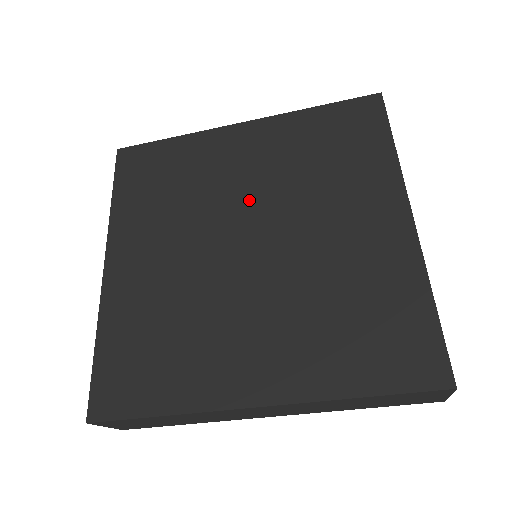
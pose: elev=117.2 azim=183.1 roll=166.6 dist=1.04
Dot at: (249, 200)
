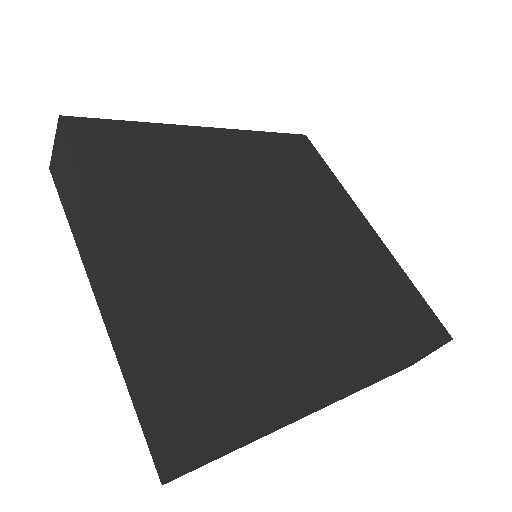
Dot at: (252, 198)
